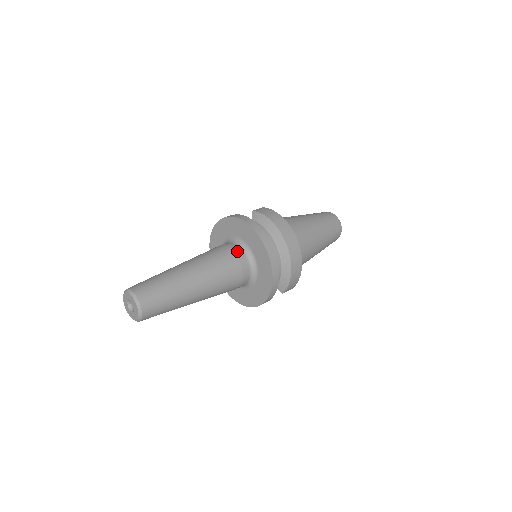
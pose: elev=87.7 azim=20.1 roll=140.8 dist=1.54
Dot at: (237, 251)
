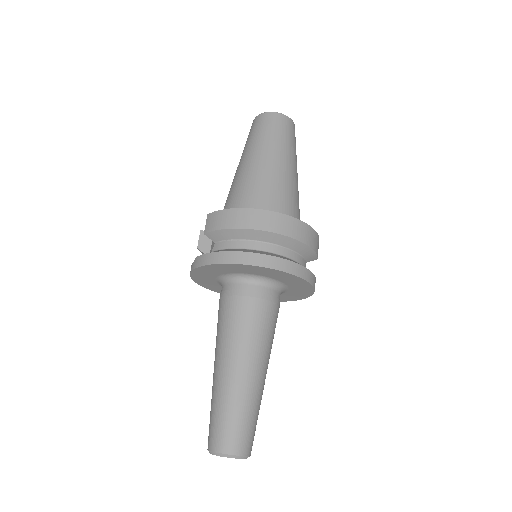
Dot at: (241, 291)
